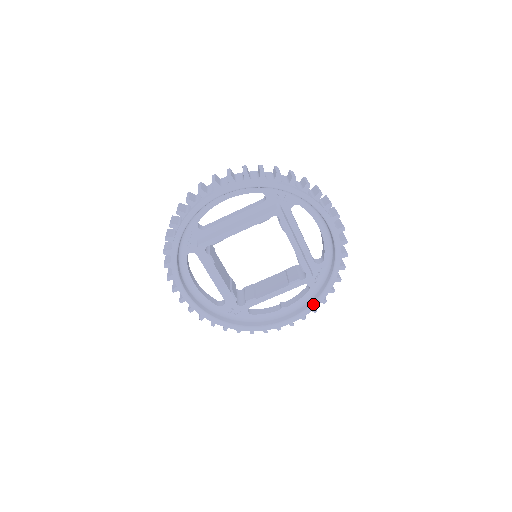
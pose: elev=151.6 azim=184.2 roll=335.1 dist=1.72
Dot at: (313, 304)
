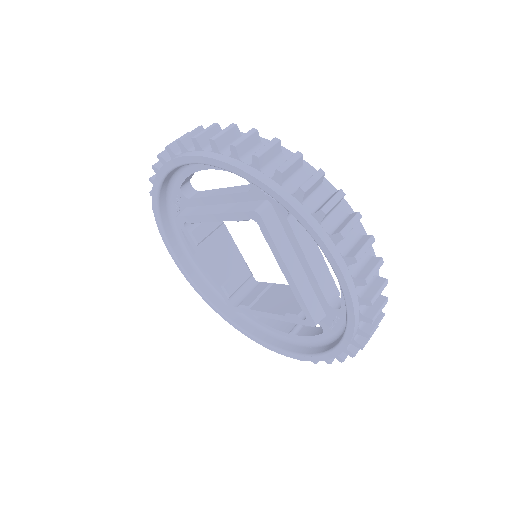
Dot at: (319, 355)
